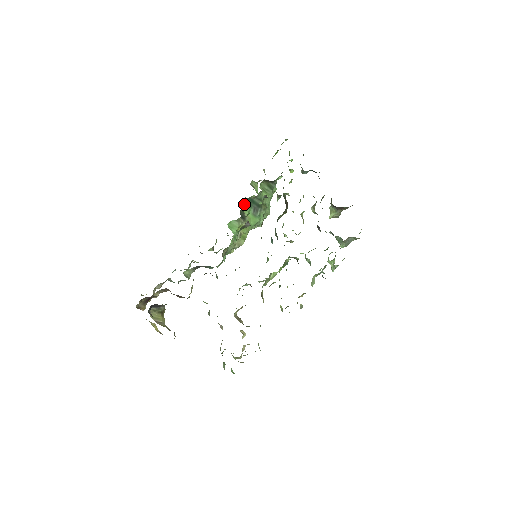
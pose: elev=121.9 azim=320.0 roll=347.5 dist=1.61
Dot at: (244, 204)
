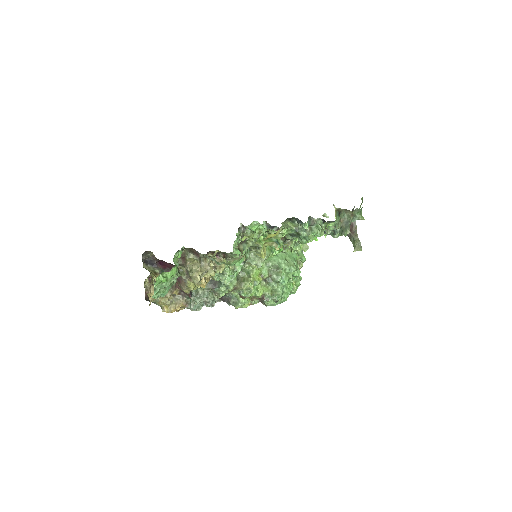
Dot at: occluded
